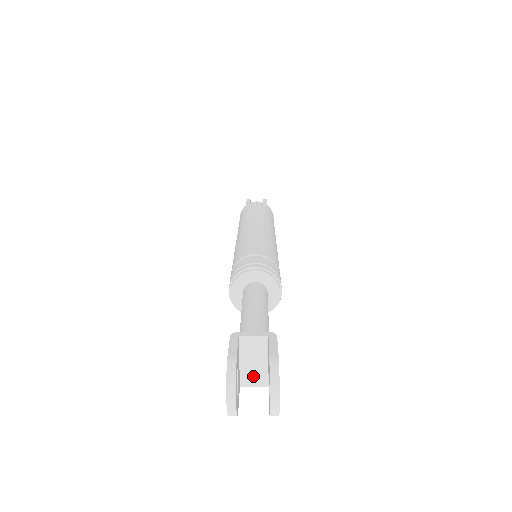
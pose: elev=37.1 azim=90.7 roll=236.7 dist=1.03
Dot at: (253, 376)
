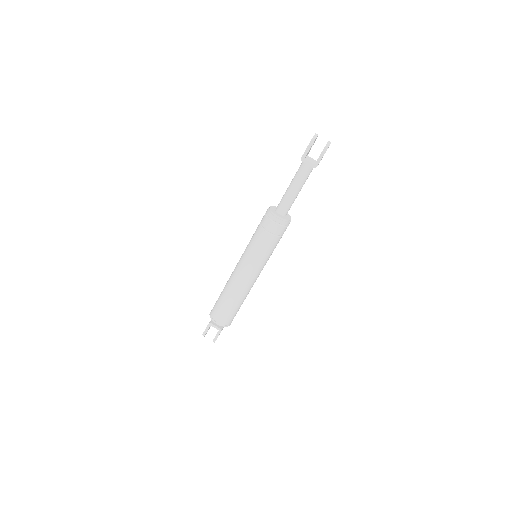
Dot at: (310, 161)
